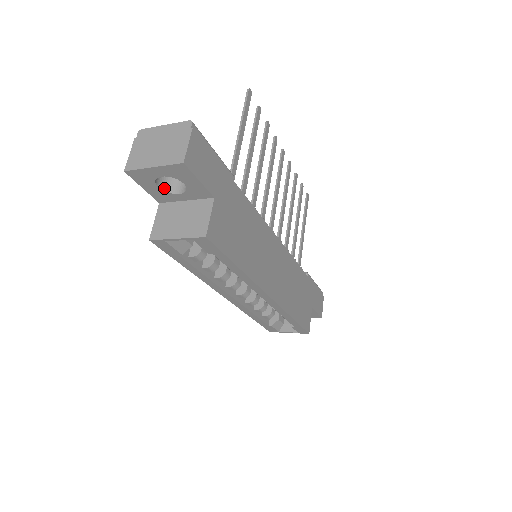
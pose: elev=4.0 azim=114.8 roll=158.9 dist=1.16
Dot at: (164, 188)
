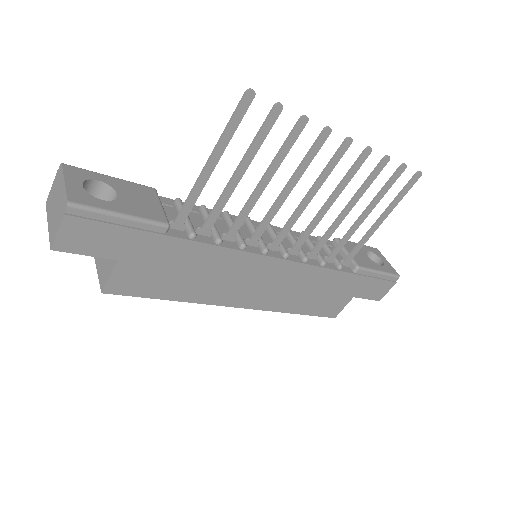
Dot at: occluded
